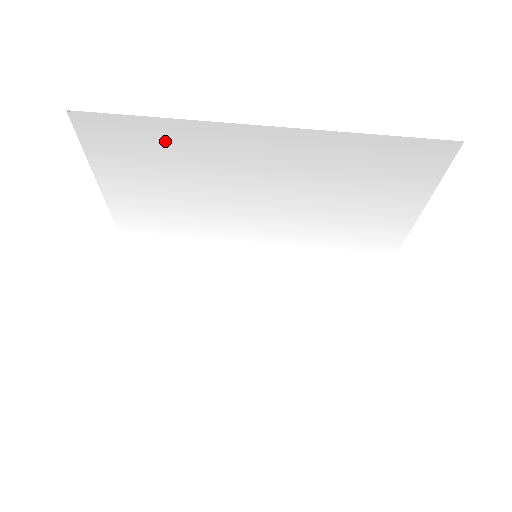
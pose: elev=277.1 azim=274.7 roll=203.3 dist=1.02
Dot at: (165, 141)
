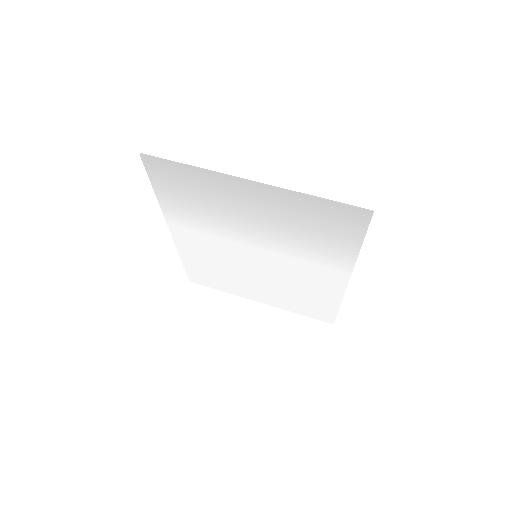
Dot at: (194, 178)
